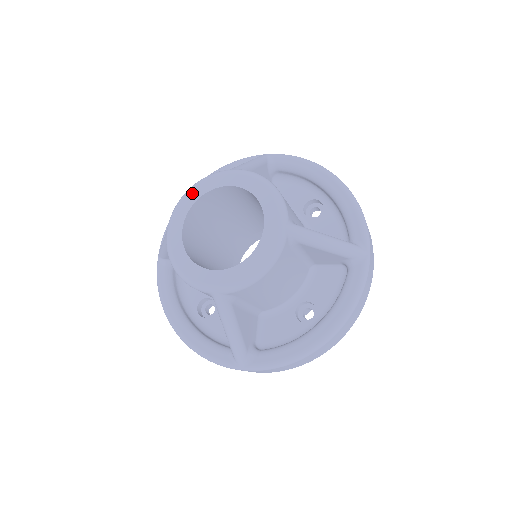
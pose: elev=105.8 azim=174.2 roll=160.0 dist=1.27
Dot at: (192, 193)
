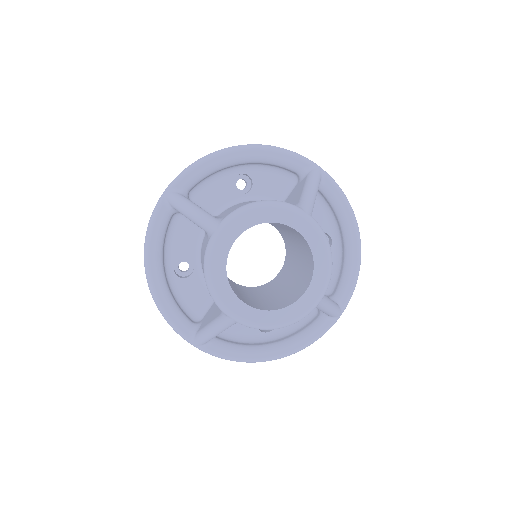
Dot at: (261, 212)
